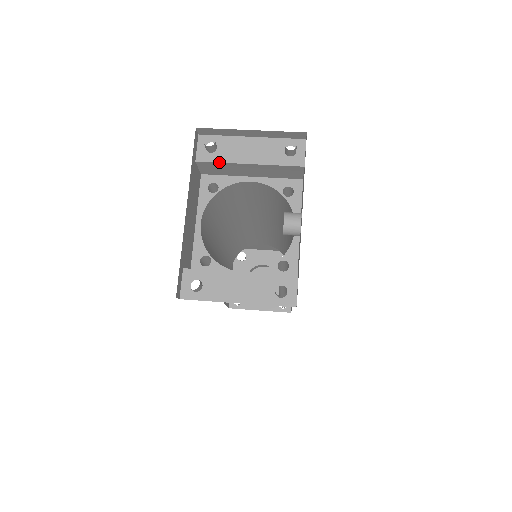
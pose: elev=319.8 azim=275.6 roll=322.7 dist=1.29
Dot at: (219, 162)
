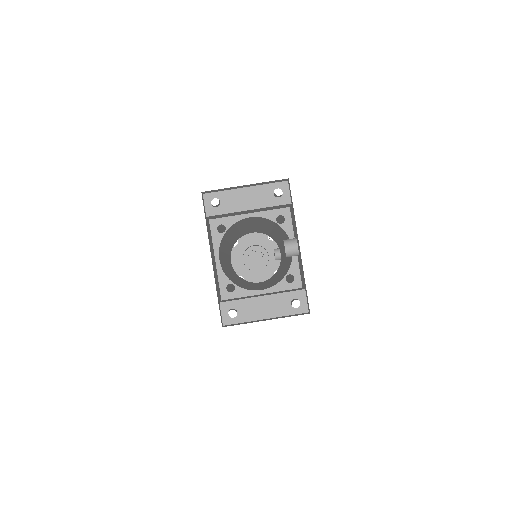
Dot at: (225, 213)
